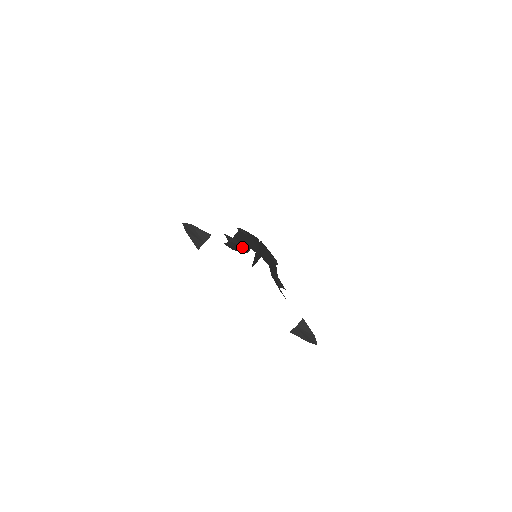
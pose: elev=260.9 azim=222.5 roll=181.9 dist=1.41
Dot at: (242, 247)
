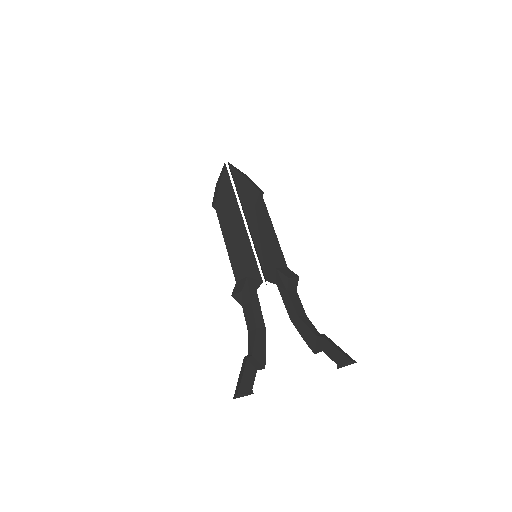
Dot at: (255, 310)
